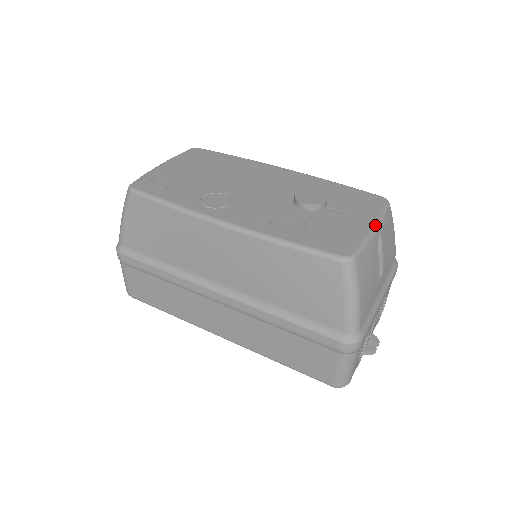
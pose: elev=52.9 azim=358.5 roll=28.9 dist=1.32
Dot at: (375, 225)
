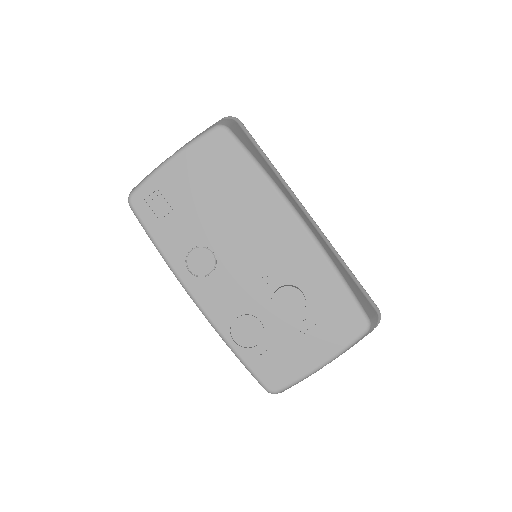
Dot at: (324, 363)
